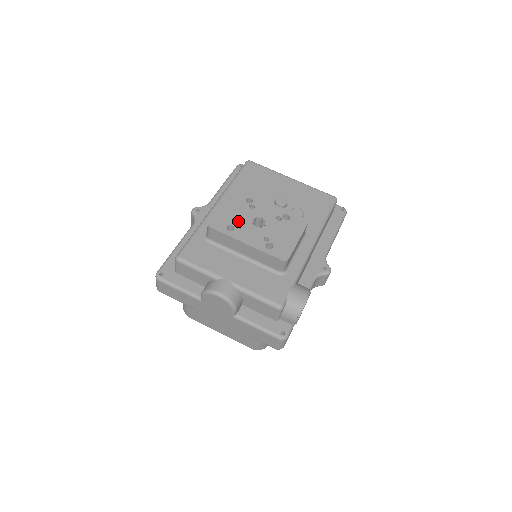
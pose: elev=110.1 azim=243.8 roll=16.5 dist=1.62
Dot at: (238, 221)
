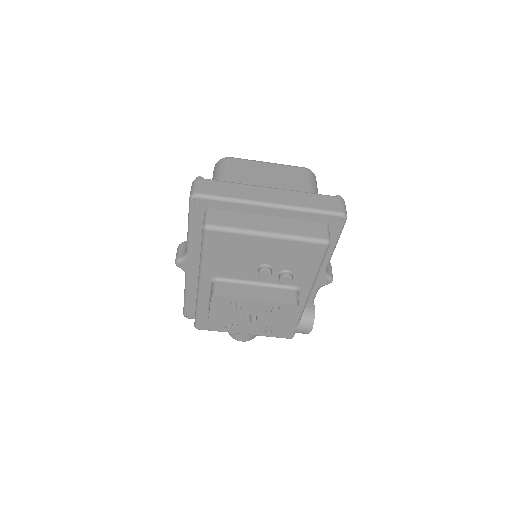
Dot at: (232, 321)
